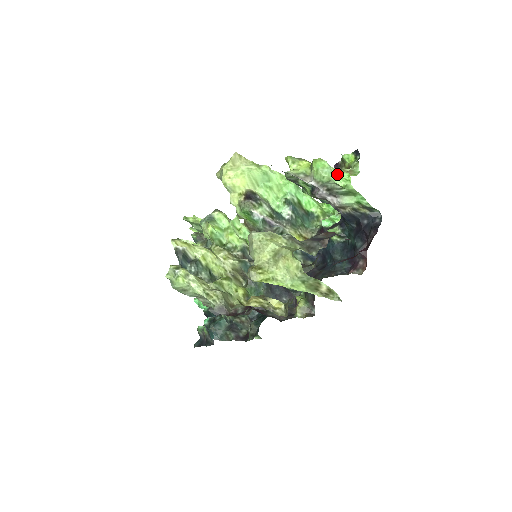
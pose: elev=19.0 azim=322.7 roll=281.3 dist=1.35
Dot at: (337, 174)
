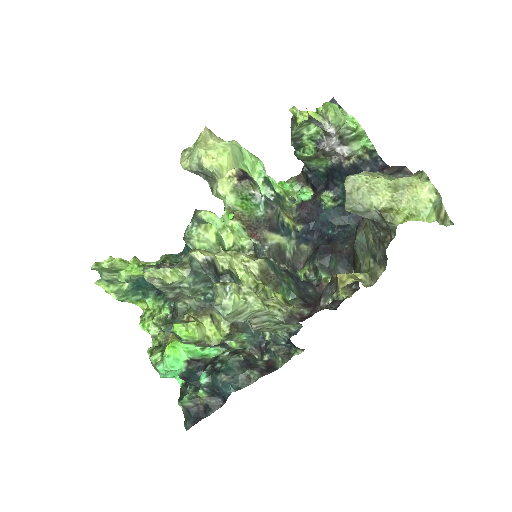
Dot at: (345, 117)
